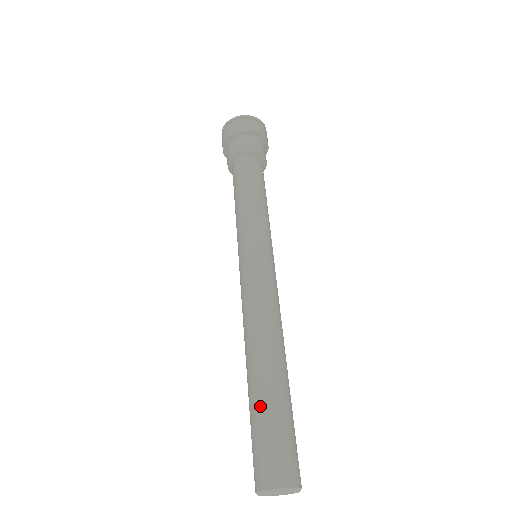
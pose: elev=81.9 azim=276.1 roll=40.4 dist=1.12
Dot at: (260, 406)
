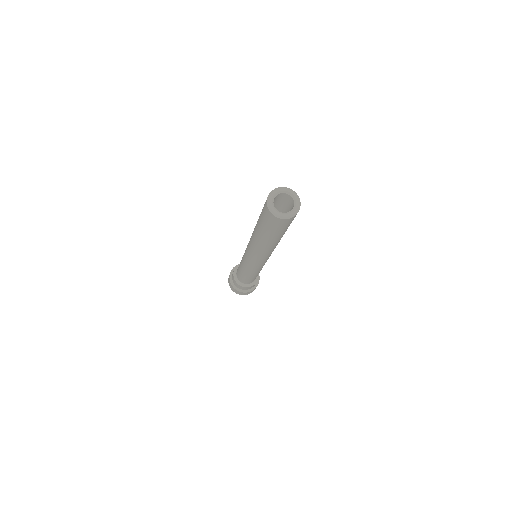
Dot at: occluded
